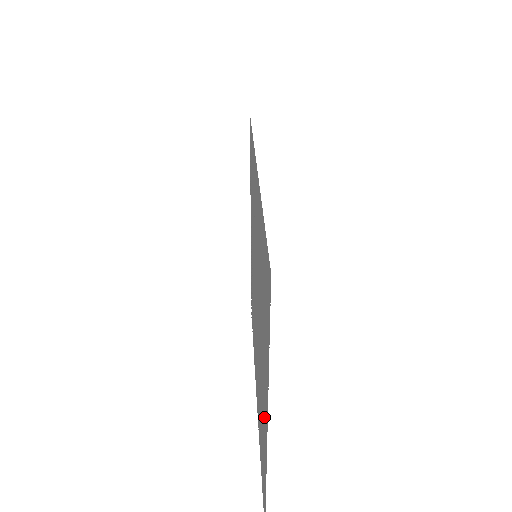
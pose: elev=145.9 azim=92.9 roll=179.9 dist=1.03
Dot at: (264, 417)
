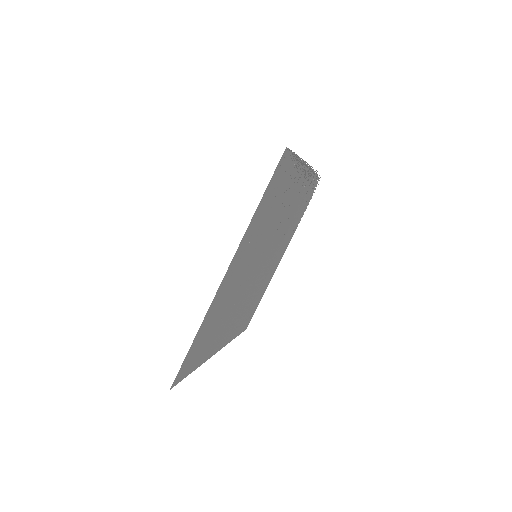
Dot at: (227, 335)
